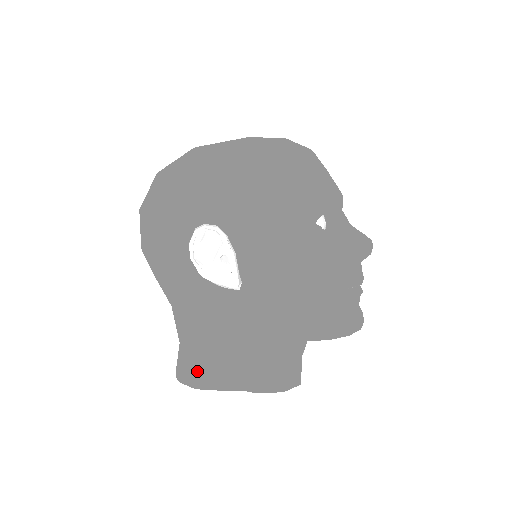
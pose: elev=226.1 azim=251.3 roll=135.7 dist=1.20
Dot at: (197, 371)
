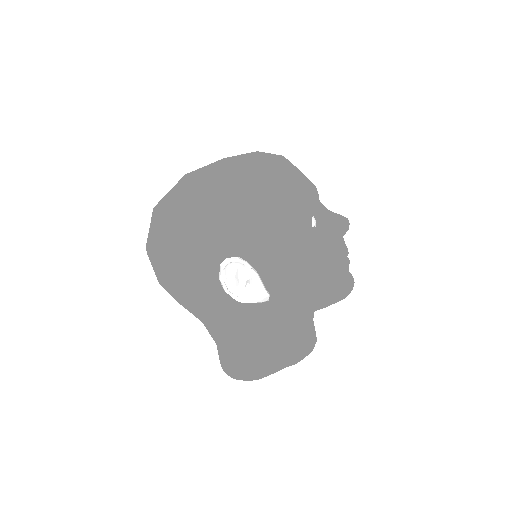
Dot at: (248, 368)
